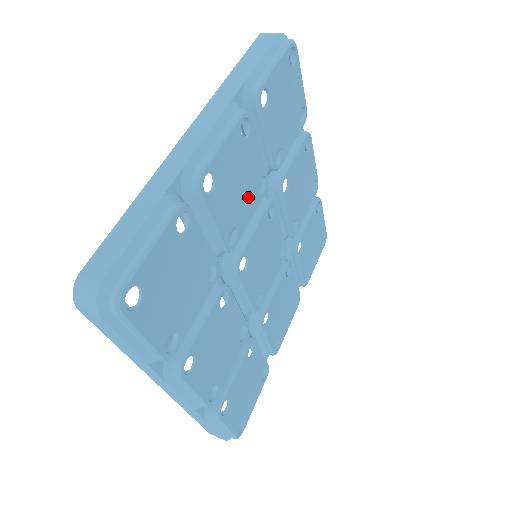
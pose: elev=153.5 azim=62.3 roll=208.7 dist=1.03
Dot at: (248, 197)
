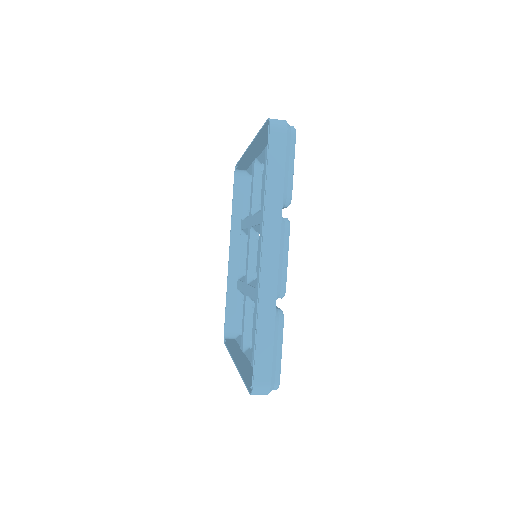
Dot at: occluded
